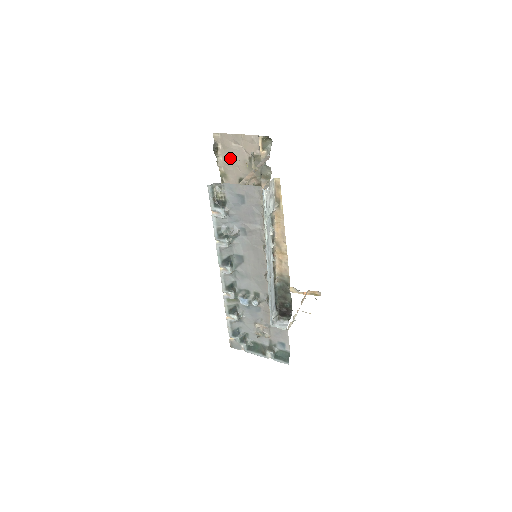
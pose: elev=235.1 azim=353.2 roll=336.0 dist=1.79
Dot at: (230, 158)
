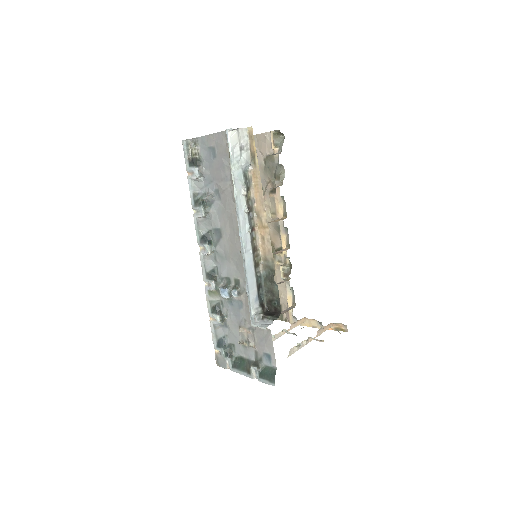
Dot at: occluded
